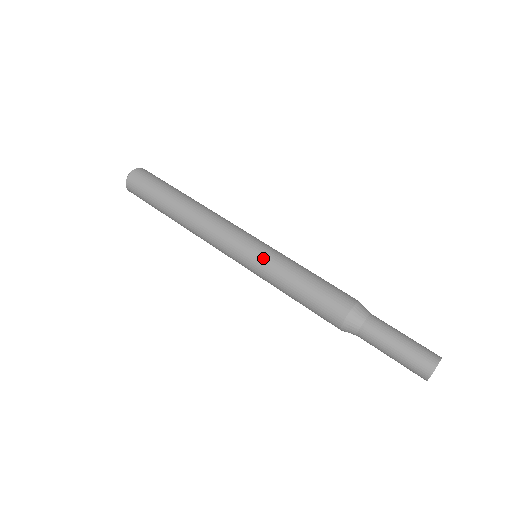
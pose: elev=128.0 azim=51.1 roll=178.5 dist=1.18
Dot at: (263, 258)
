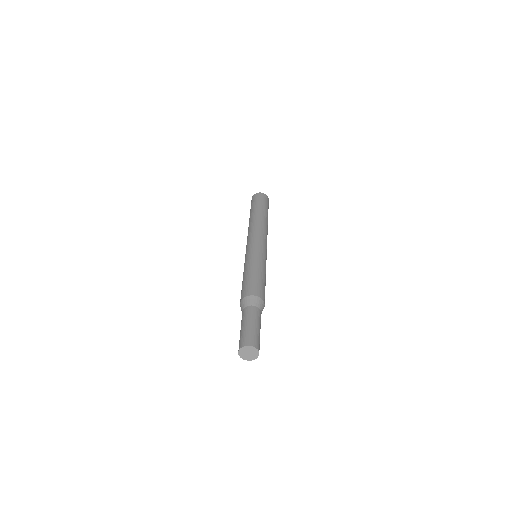
Dot at: (258, 253)
